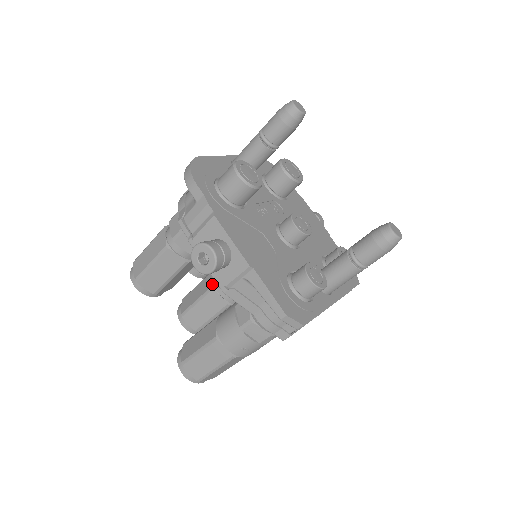
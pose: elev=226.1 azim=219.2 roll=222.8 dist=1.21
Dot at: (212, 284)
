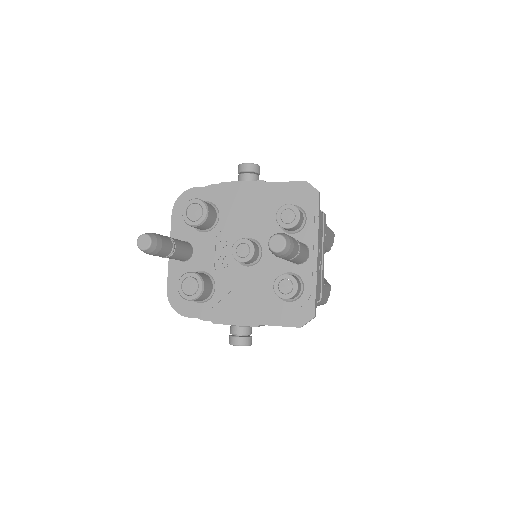
Dot at: occluded
